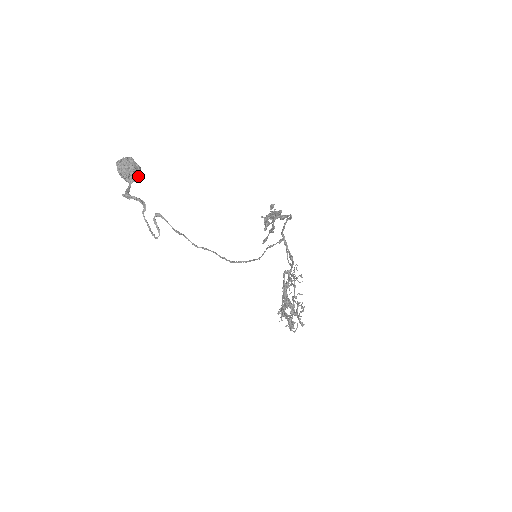
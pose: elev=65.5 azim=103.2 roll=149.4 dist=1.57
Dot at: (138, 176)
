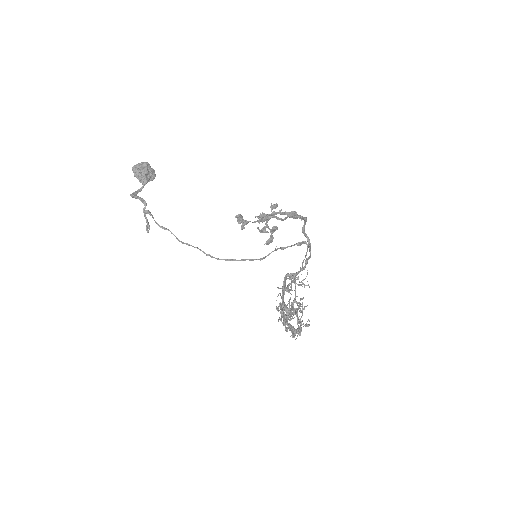
Dot at: (152, 178)
